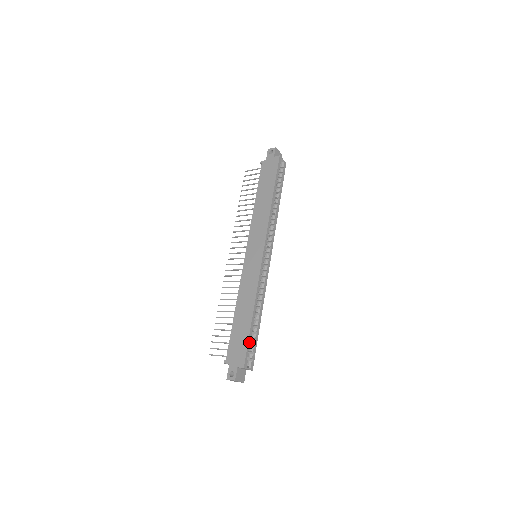
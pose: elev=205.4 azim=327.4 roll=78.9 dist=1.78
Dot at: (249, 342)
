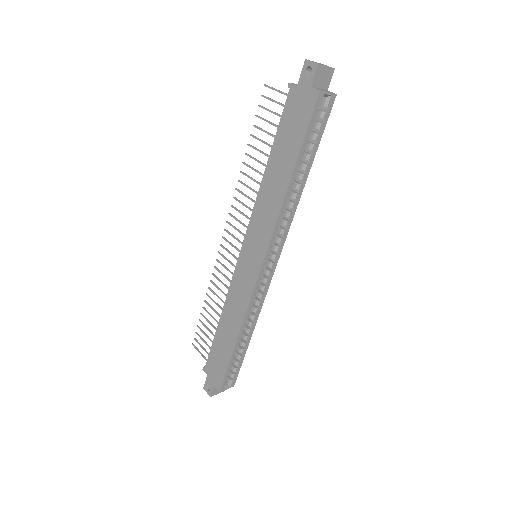
Dot at: (229, 368)
